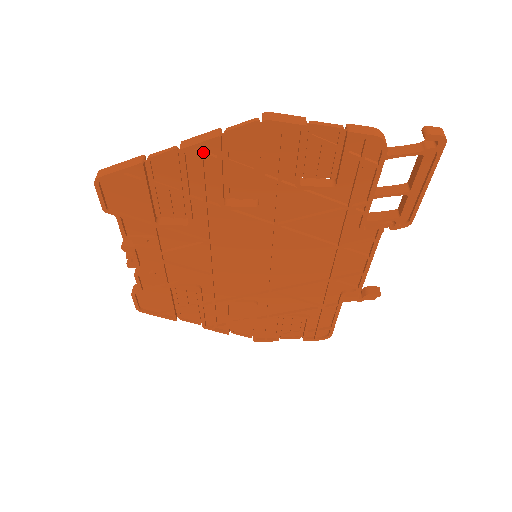
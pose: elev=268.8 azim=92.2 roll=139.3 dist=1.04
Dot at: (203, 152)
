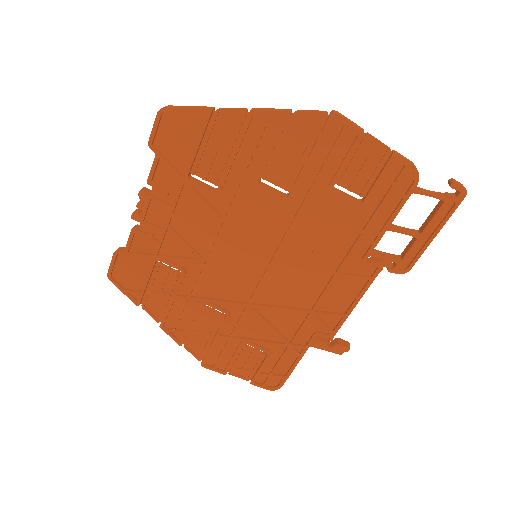
Dot at: (269, 121)
